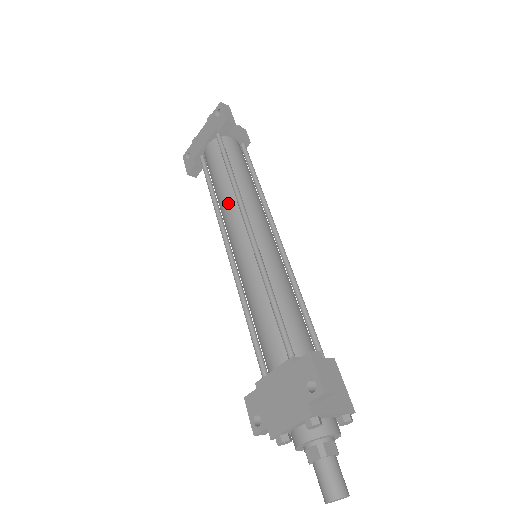
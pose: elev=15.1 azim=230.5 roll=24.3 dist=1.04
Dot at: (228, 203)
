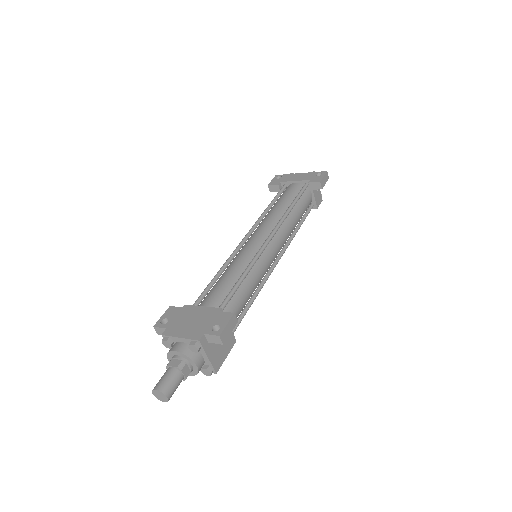
Dot at: (273, 217)
